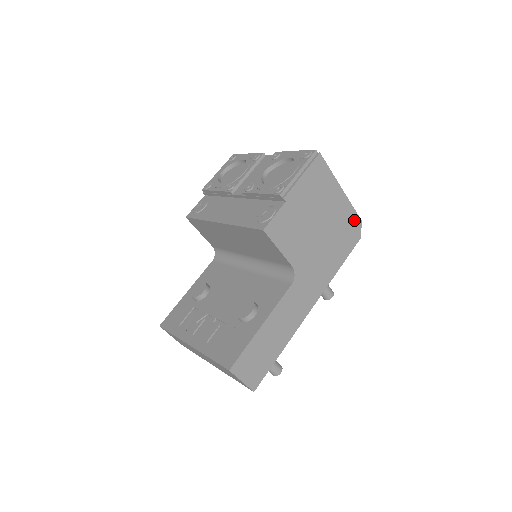
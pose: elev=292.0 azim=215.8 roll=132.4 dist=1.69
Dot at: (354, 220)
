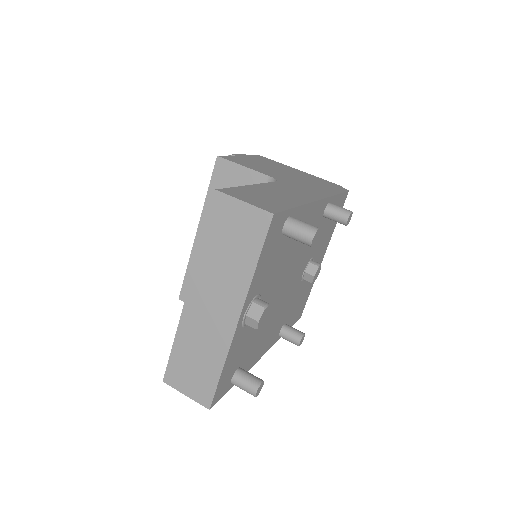
Dot at: (329, 183)
